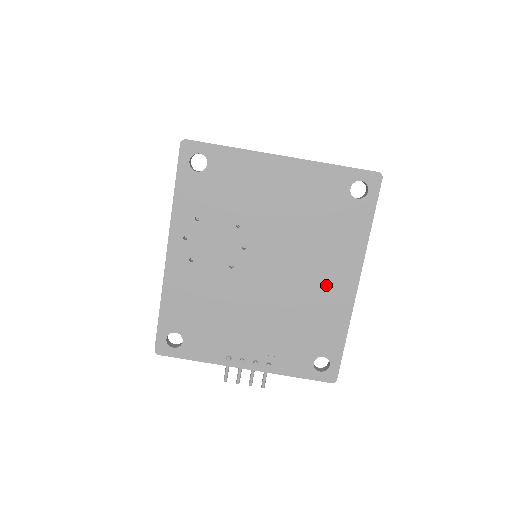
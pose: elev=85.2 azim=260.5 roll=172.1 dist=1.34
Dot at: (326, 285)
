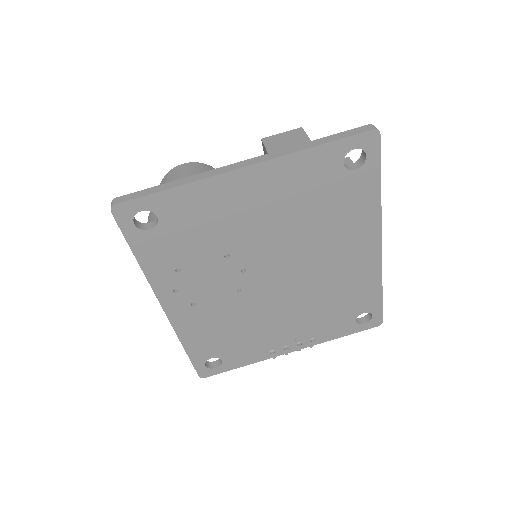
Dot at: (347, 261)
